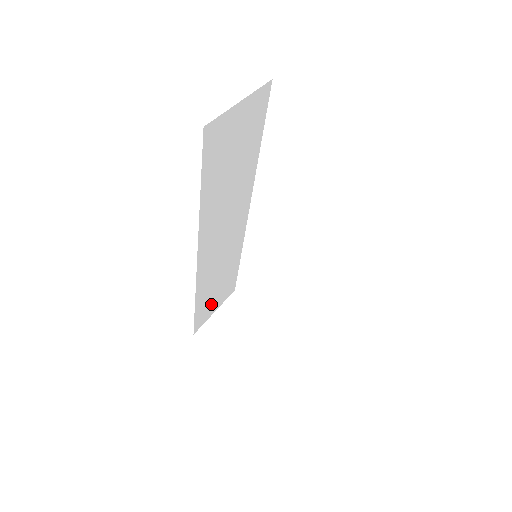
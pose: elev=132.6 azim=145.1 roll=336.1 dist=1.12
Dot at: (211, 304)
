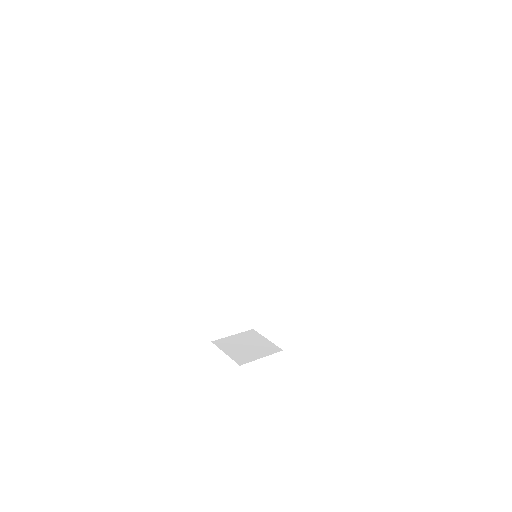
Dot at: (229, 320)
